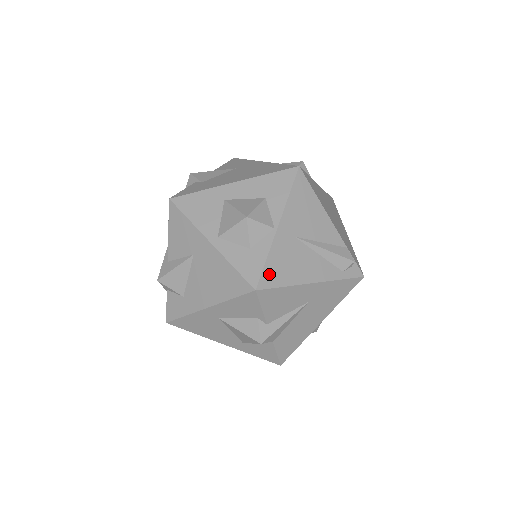
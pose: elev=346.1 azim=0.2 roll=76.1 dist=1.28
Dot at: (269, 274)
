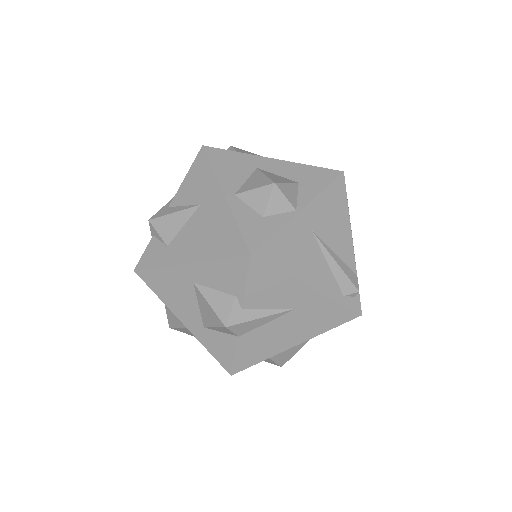
Dot at: (271, 248)
